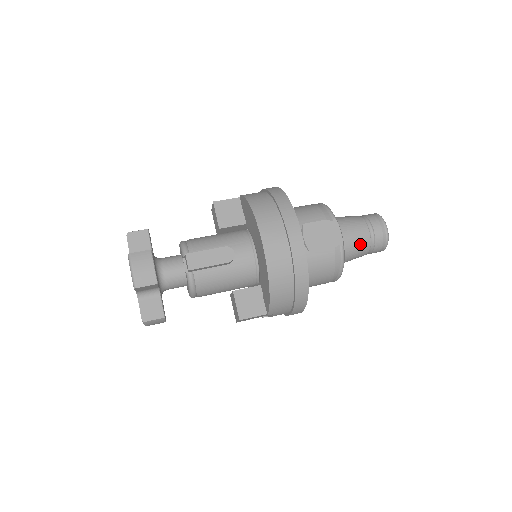
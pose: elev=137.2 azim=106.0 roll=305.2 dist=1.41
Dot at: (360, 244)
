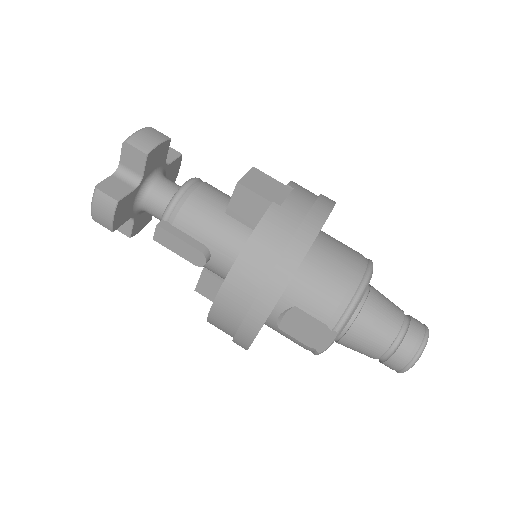
Dot at: (360, 352)
